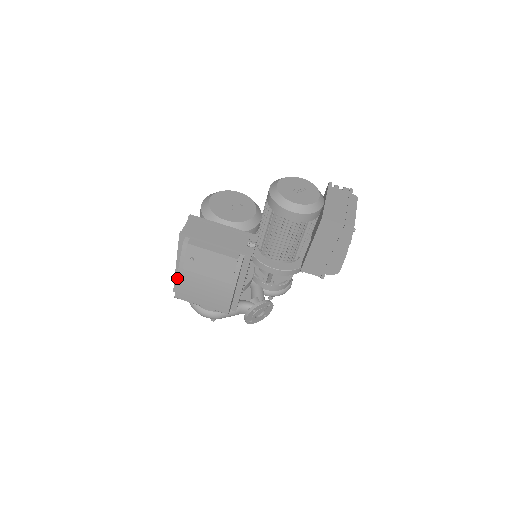
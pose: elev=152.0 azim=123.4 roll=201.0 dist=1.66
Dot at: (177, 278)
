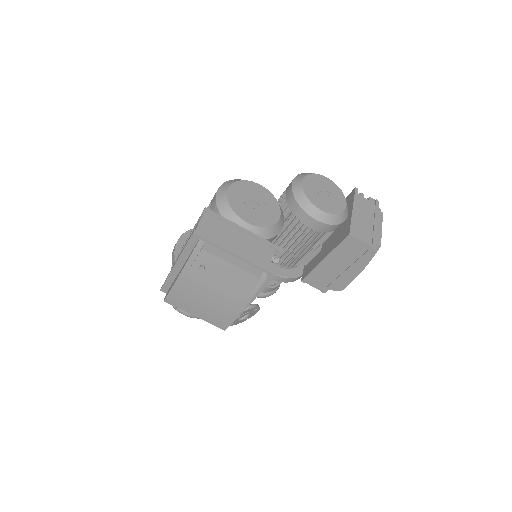
Dot at: (175, 283)
